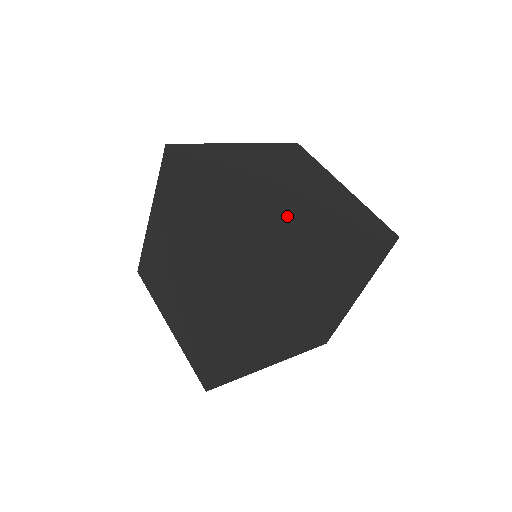
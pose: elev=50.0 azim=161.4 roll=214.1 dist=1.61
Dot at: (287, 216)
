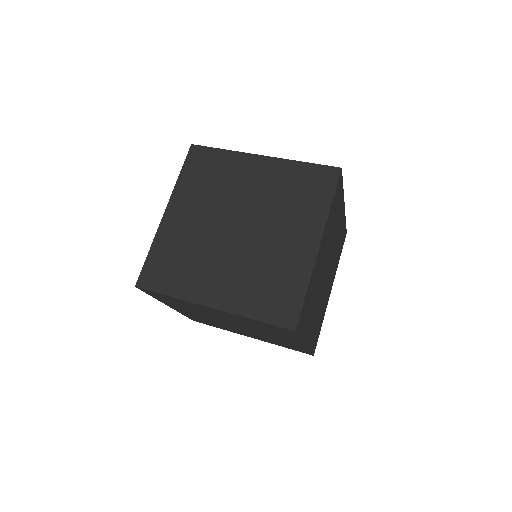
Dot at: occluded
